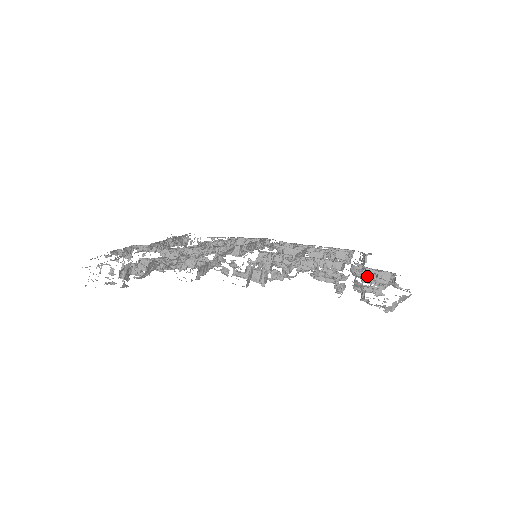
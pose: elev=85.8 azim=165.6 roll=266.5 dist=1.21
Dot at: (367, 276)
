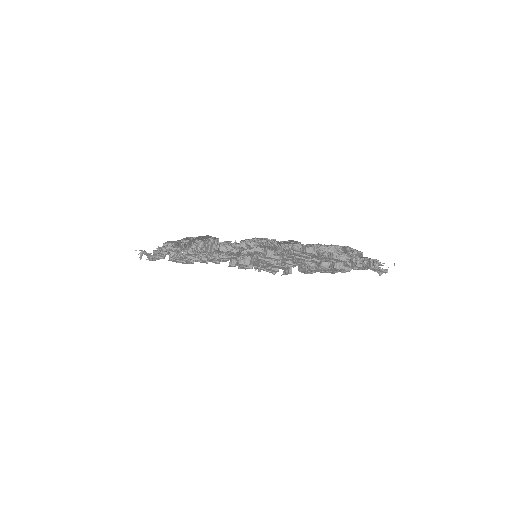
Dot at: occluded
